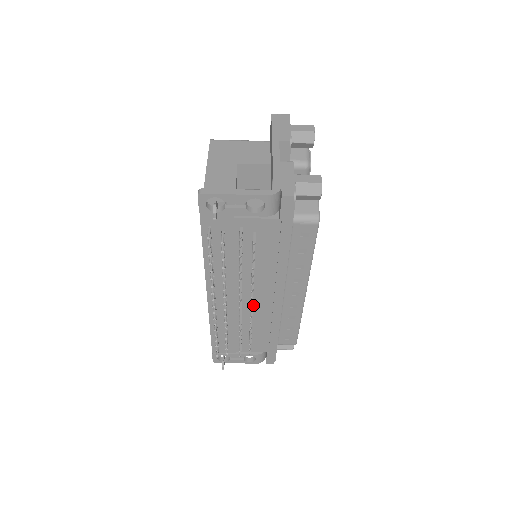
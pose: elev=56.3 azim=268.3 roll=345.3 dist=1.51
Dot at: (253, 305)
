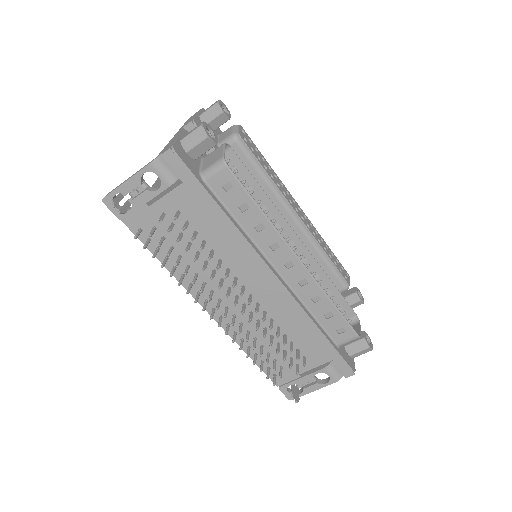
Dot at: (257, 301)
